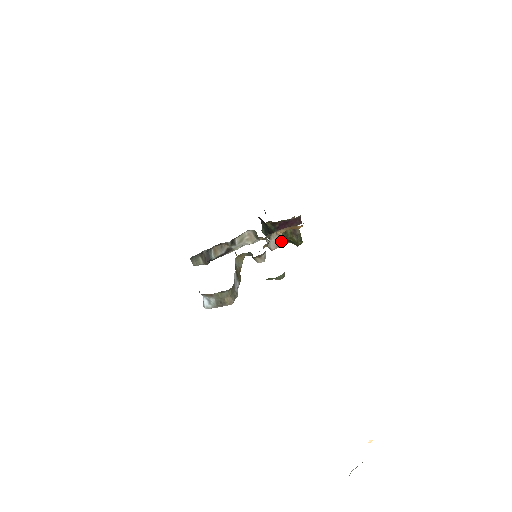
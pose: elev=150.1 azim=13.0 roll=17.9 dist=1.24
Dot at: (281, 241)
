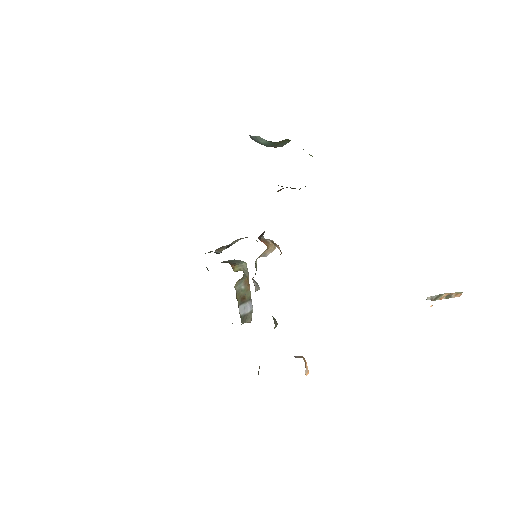
Dot at: (271, 249)
